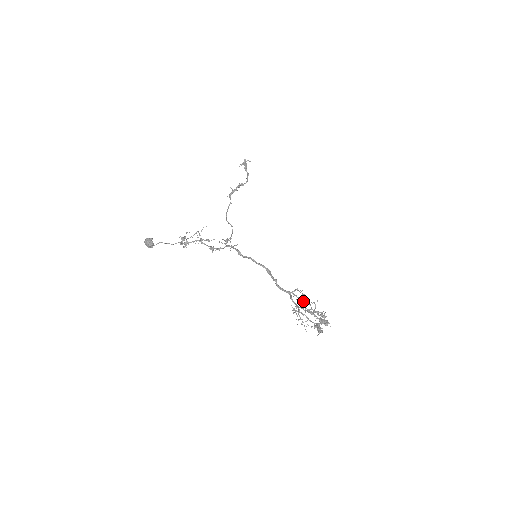
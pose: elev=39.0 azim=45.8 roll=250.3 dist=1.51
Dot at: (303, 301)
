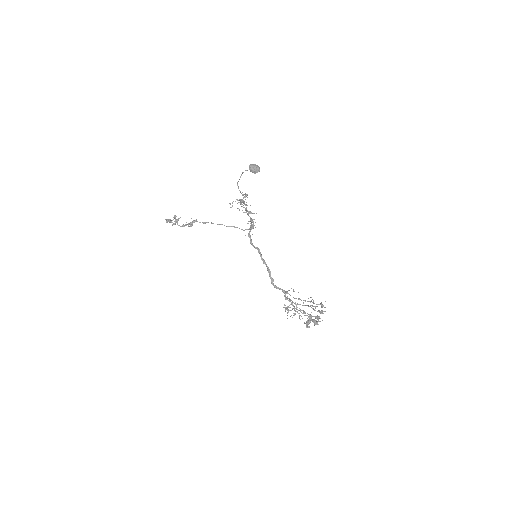
Dot at: (298, 298)
